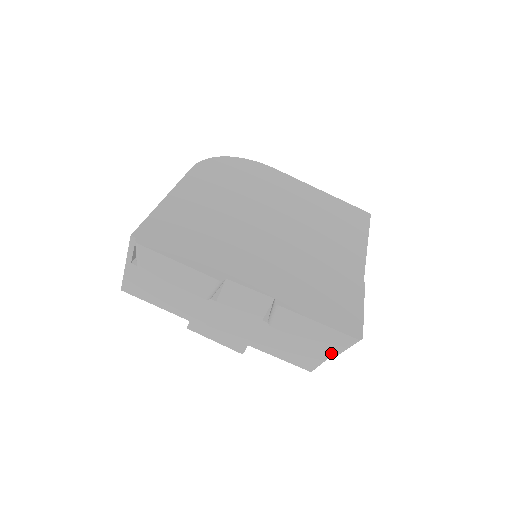
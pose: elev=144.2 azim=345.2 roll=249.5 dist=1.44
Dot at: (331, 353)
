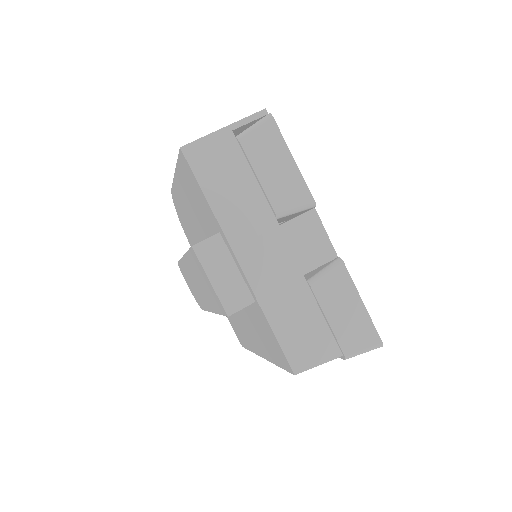
Dot at: (337, 355)
